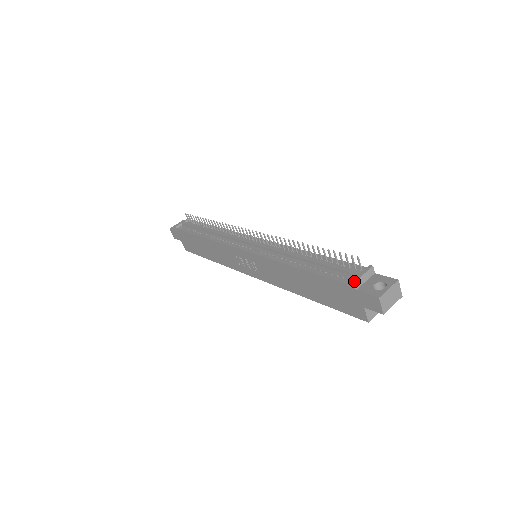
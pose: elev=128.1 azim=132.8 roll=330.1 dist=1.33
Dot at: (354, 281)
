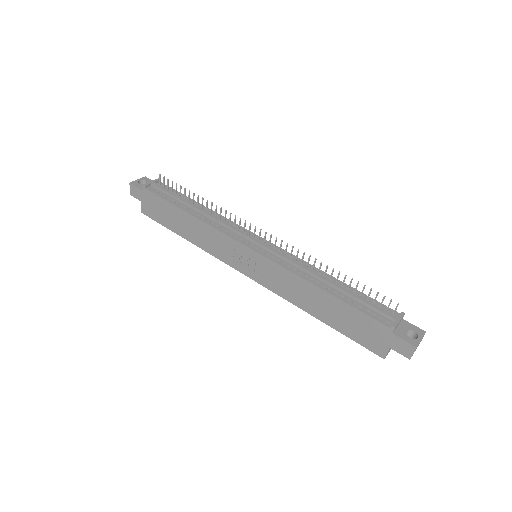
Dot at: (395, 326)
